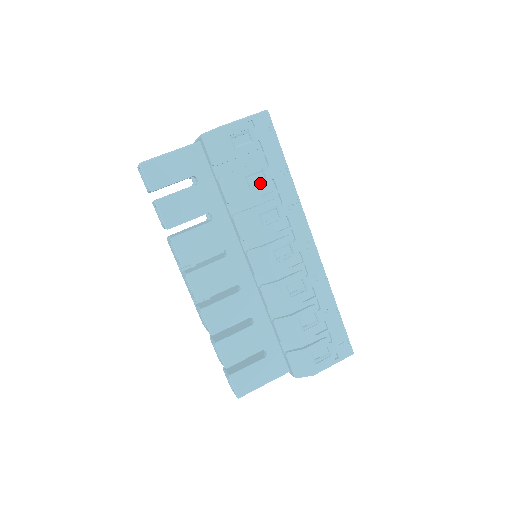
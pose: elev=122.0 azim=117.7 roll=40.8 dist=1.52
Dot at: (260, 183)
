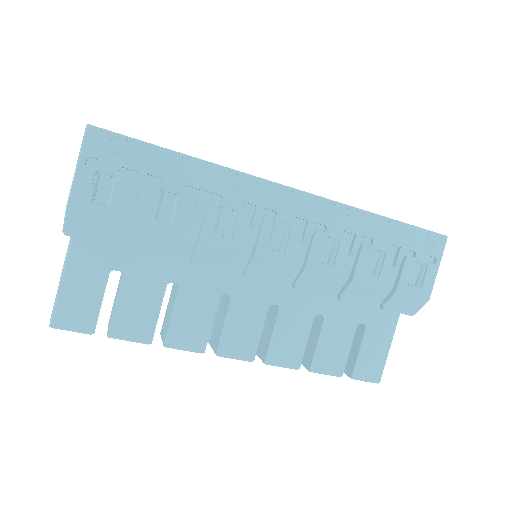
Dot at: (176, 206)
